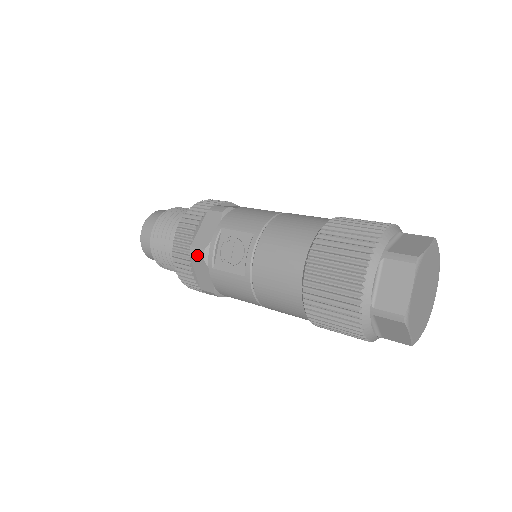
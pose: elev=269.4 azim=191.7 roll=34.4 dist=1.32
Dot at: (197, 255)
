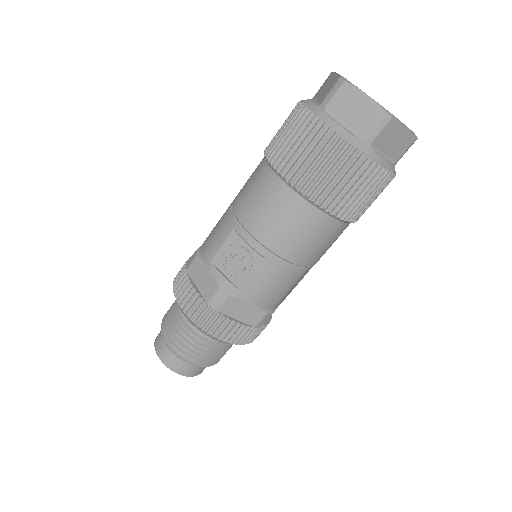
Dot at: (220, 301)
